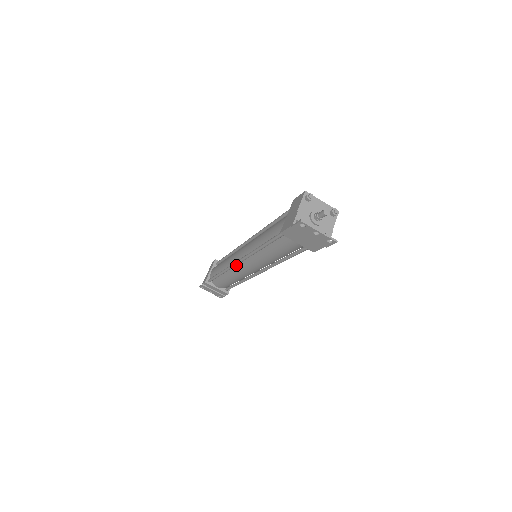
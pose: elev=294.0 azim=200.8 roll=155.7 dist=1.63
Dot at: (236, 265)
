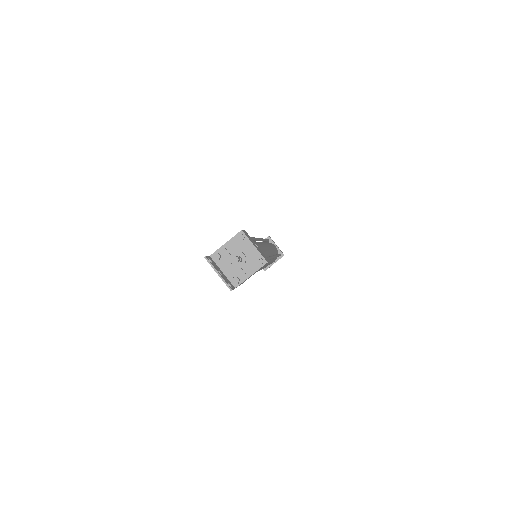
Dot at: occluded
